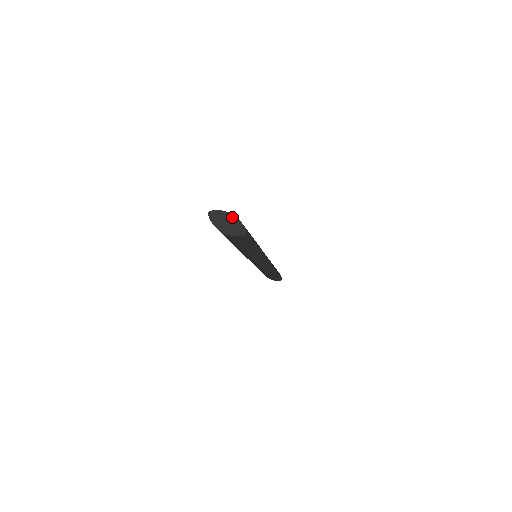
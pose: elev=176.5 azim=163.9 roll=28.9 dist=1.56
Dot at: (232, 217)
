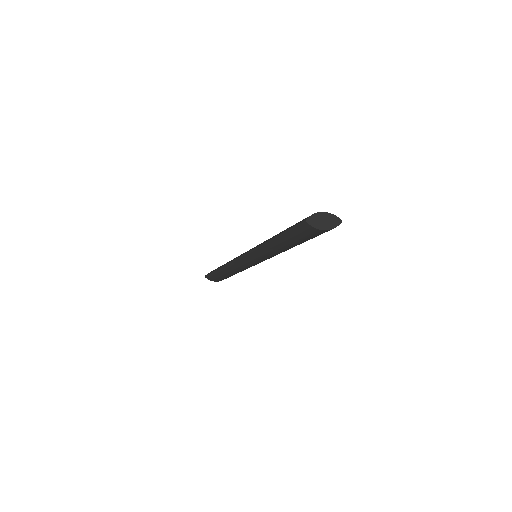
Dot at: (324, 214)
